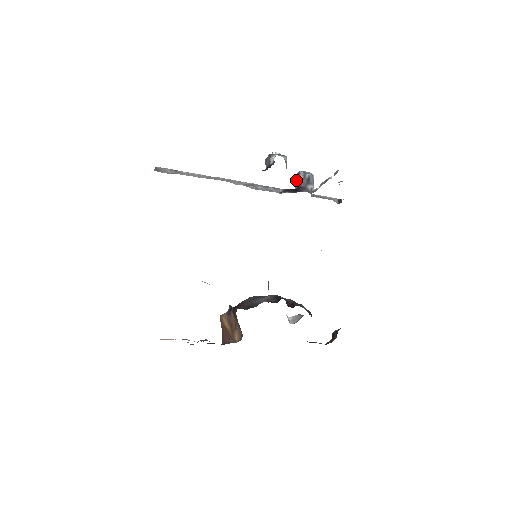
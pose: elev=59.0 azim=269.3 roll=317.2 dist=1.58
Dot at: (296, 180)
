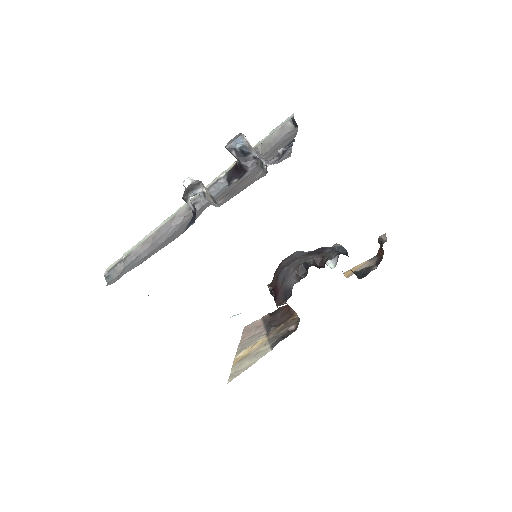
Dot at: occluded
